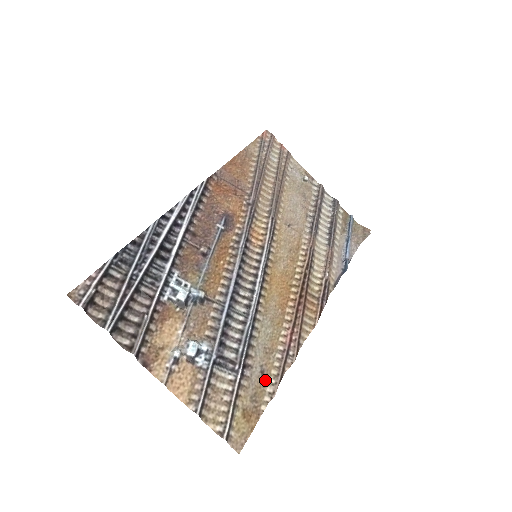
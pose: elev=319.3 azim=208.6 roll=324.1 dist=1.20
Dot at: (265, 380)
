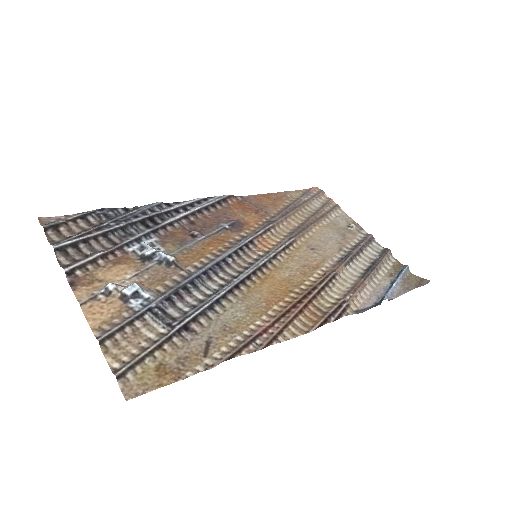
Dot at: (208, 351)
